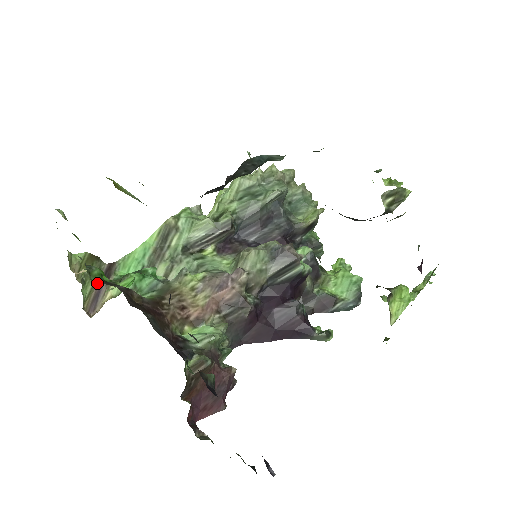
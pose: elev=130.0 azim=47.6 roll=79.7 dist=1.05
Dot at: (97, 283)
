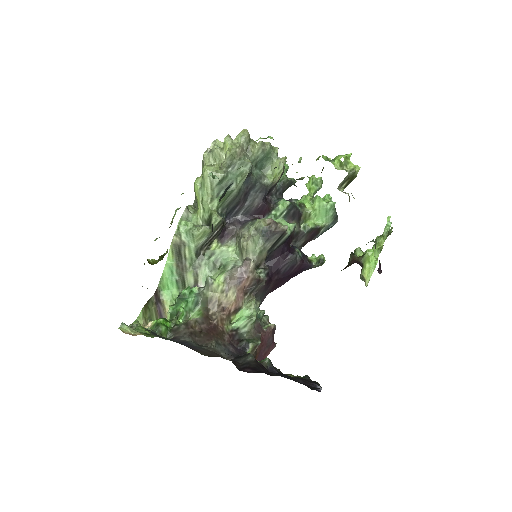
Dot at: (168, 336)
